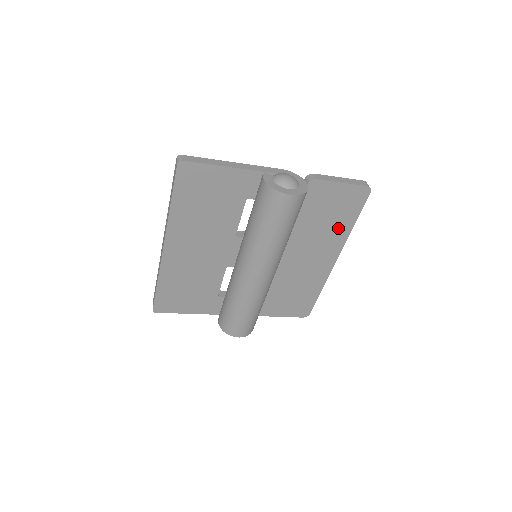
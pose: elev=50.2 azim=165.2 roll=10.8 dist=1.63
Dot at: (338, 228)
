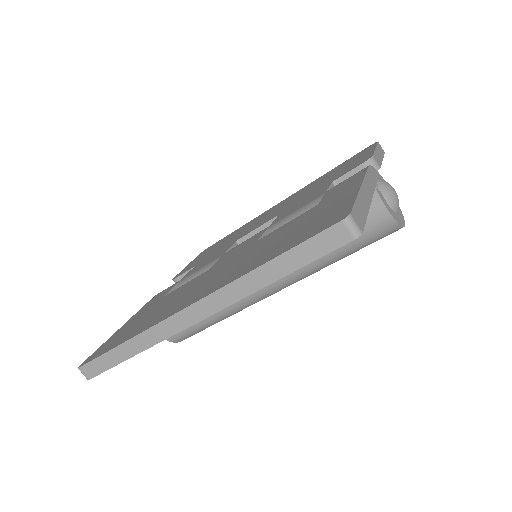
Dot at: occluded
